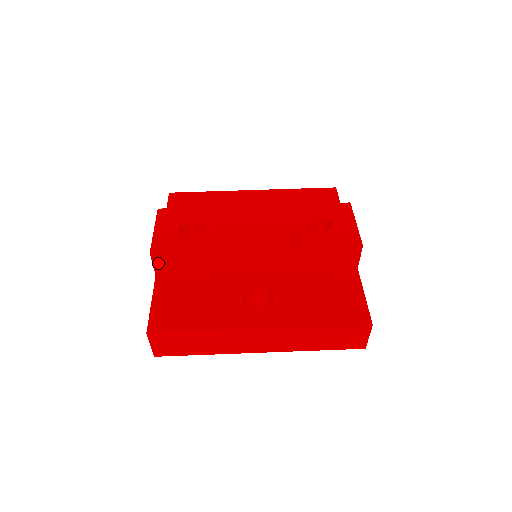
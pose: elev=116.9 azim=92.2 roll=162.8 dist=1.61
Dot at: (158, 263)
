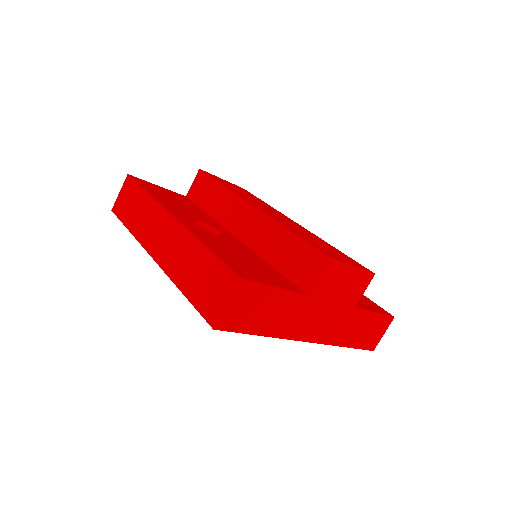
Dot at: (196, 183)
